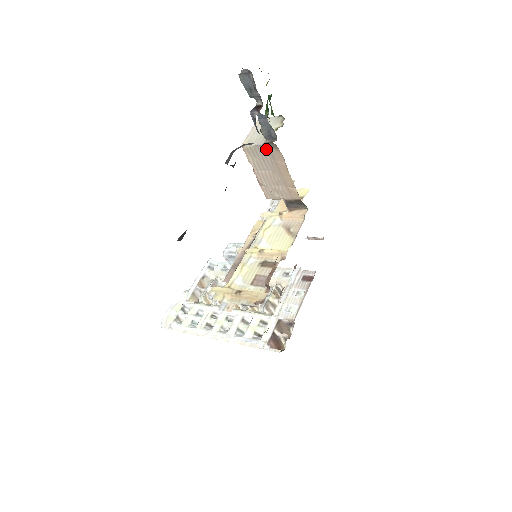
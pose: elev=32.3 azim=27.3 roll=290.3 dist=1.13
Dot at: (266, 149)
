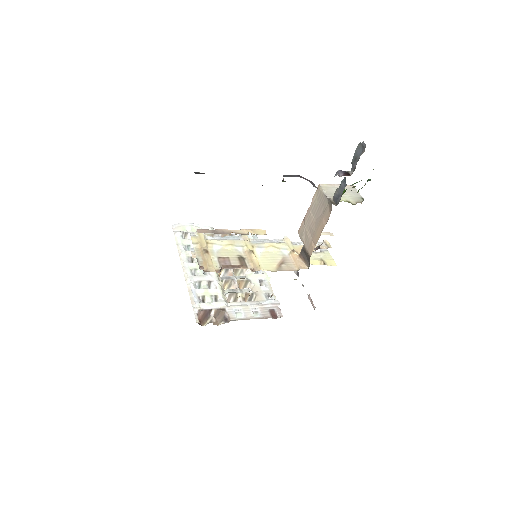
Dot at: (326, 203)
